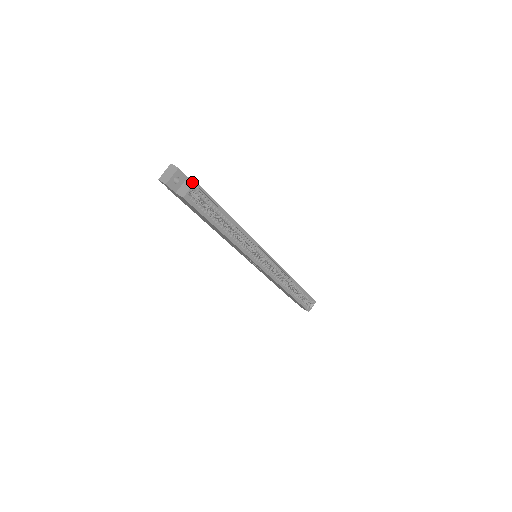
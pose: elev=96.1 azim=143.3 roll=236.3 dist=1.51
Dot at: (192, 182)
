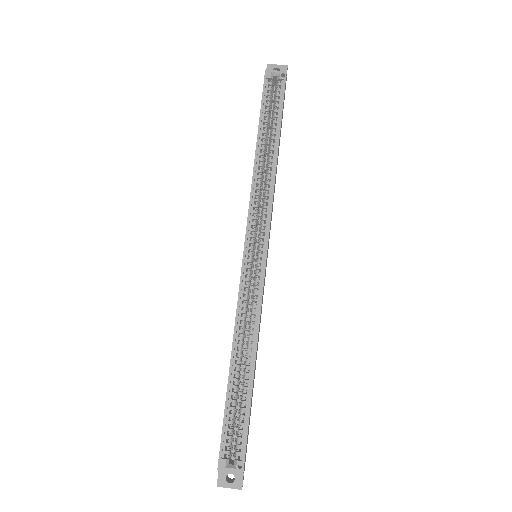
Dot at: (284, 73)
